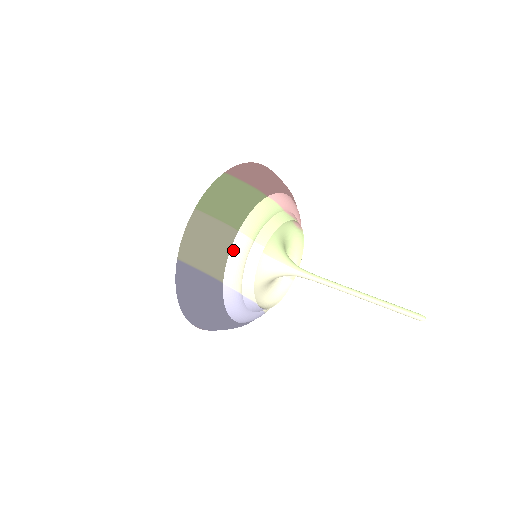
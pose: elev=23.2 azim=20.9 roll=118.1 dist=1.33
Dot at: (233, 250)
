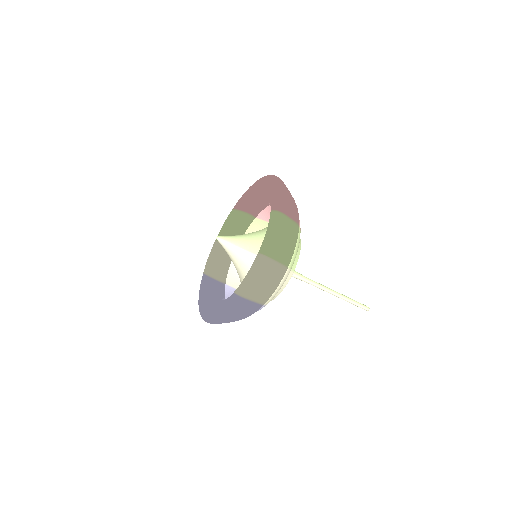
Dot at: (281, 283)
